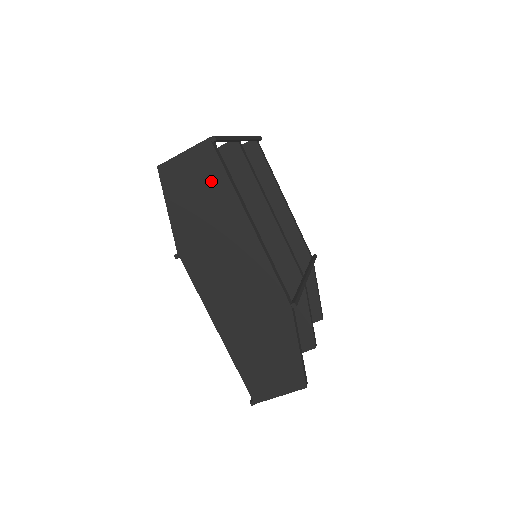
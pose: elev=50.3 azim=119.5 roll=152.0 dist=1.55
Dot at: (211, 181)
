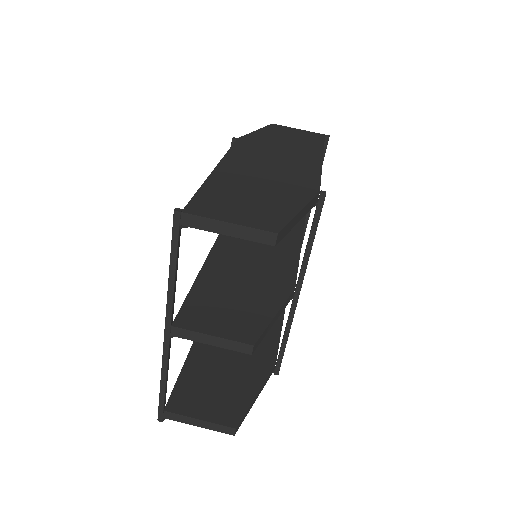
Dot at: (308, 140)
